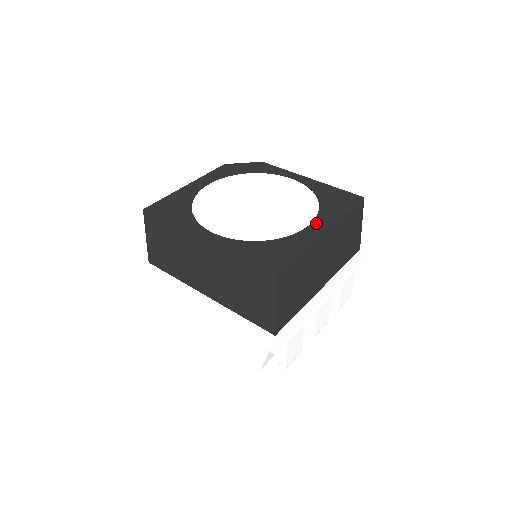
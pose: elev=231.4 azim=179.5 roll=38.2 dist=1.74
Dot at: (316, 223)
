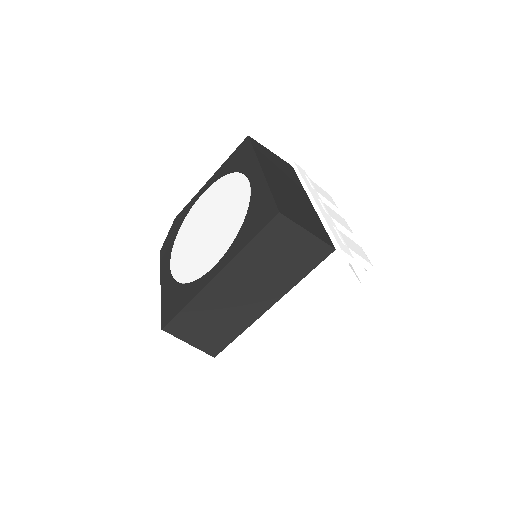
Dot at: (250, 175)
